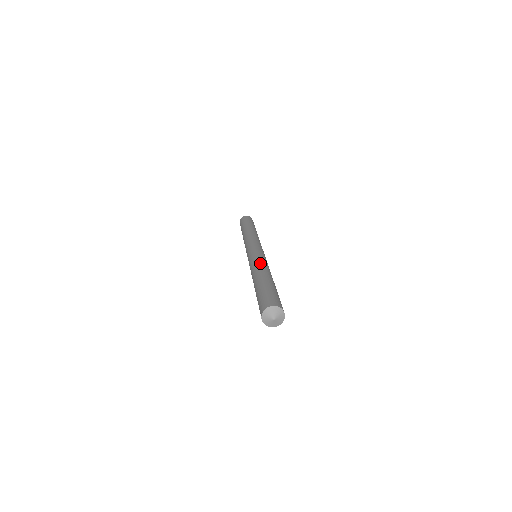
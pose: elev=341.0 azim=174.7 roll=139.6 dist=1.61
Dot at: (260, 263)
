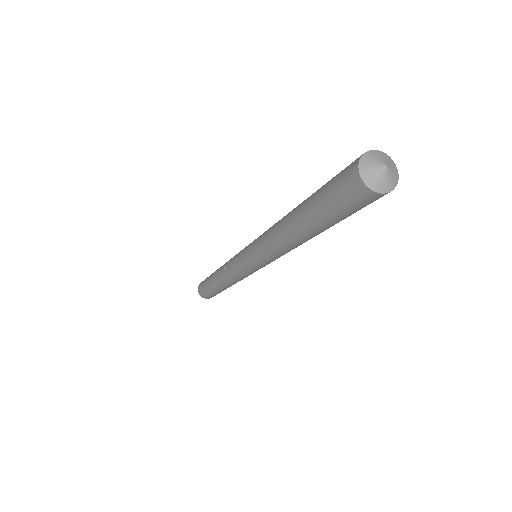
Dot at: occluded
